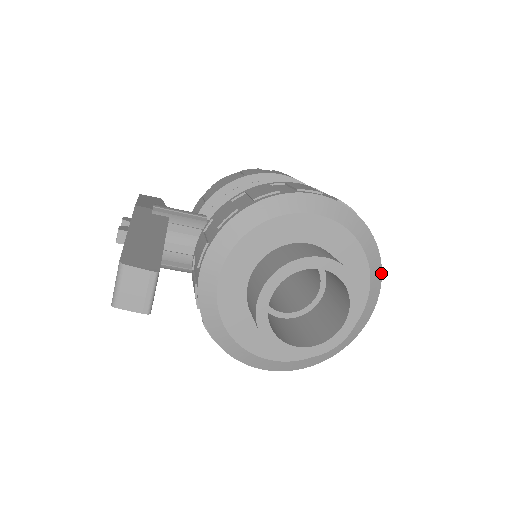
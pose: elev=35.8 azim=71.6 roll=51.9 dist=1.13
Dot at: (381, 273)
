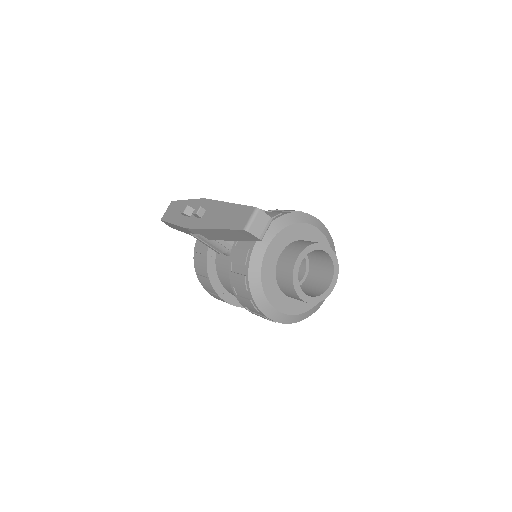
Dot at: occluded
